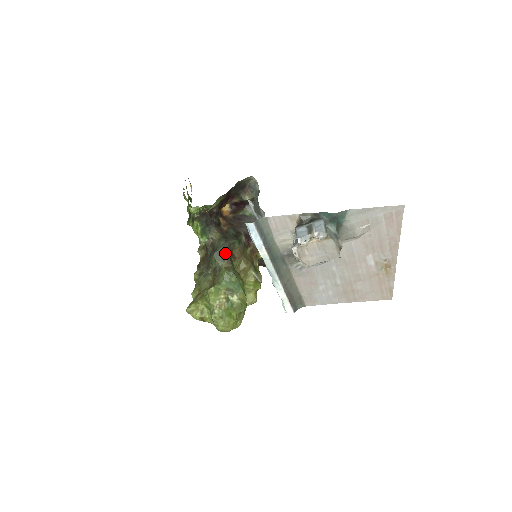
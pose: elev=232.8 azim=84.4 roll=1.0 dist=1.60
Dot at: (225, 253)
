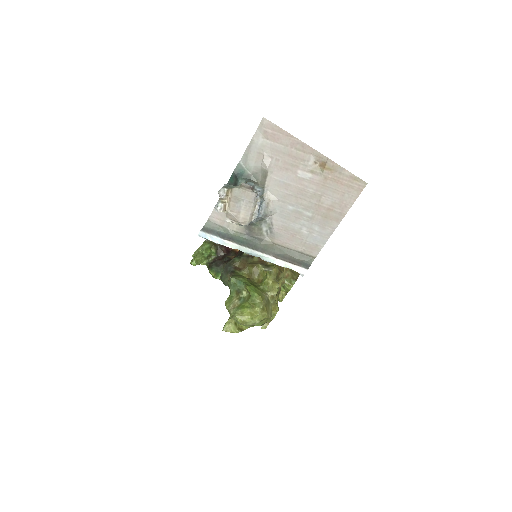
Dot at: (227, 271)
